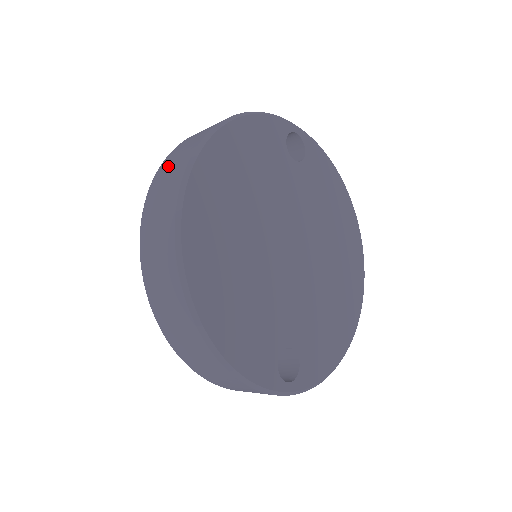
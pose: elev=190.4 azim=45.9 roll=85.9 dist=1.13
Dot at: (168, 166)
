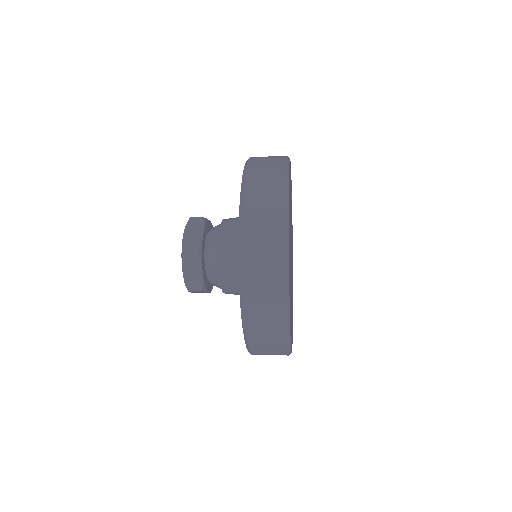
Dot at: (261, 162)
